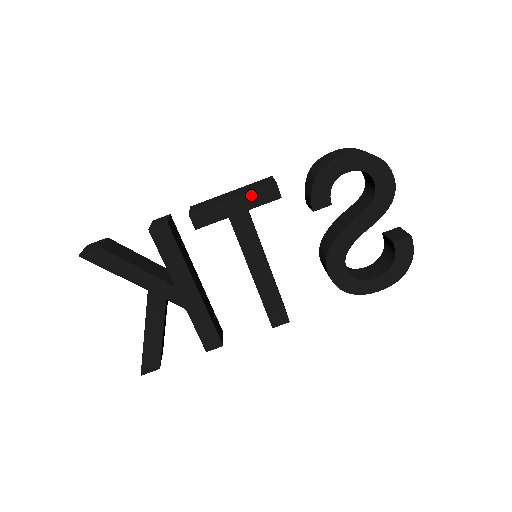
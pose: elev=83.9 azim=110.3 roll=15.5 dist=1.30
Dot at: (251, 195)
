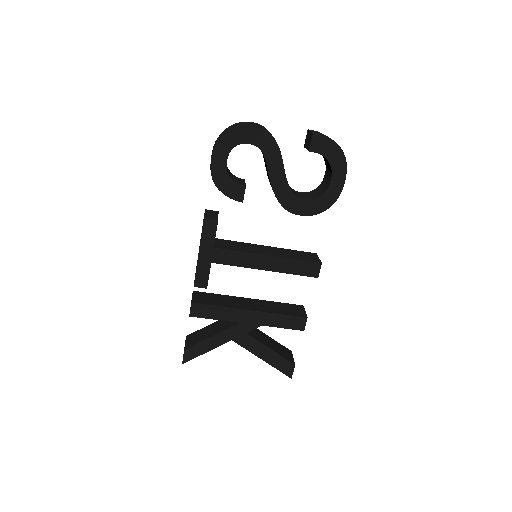
Dot at: (203, 240)
